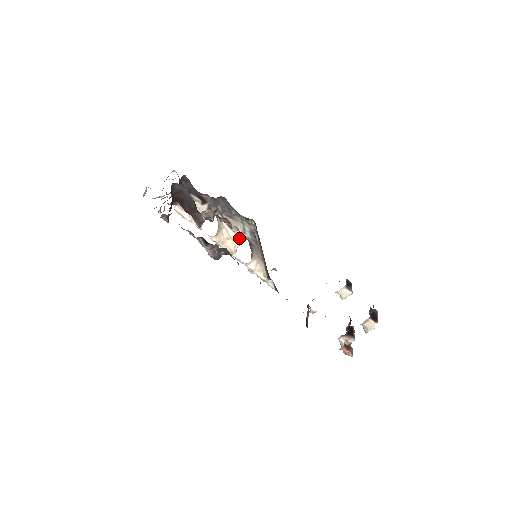
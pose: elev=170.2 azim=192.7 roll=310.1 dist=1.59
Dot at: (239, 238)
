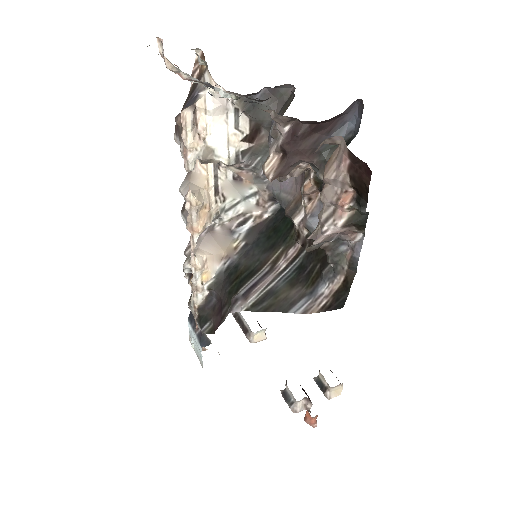
Dot at: (214, 214)
